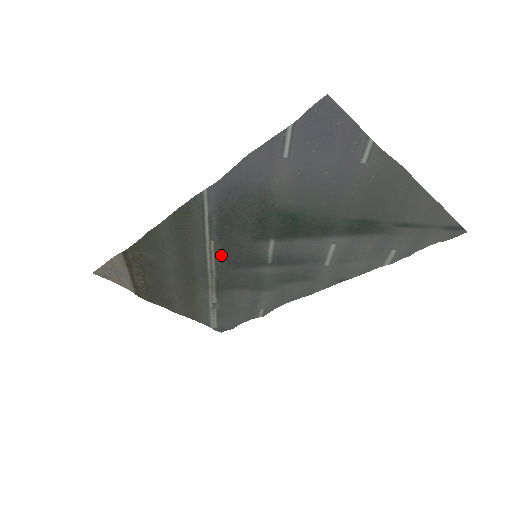
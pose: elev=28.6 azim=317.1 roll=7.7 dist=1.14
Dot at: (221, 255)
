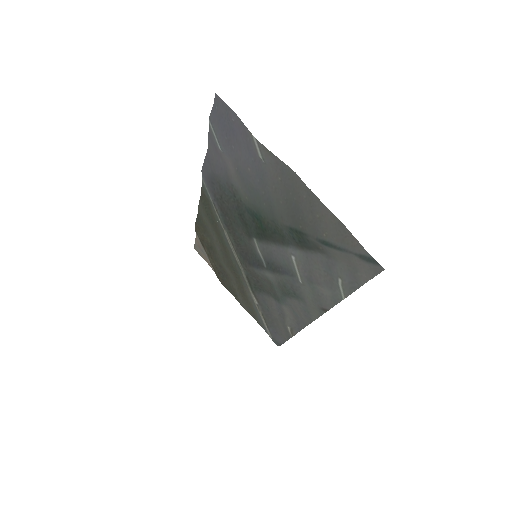
Dot at: (237, 248)
